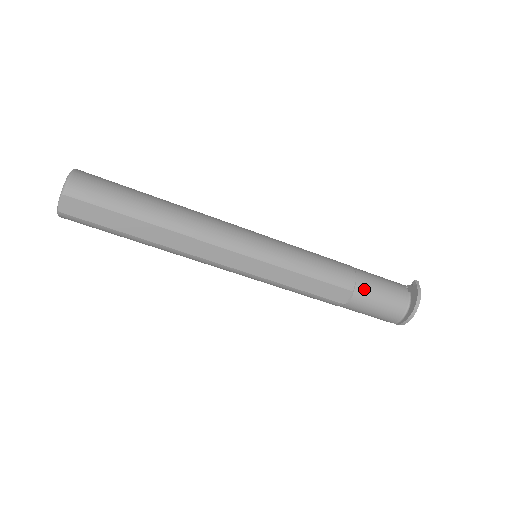
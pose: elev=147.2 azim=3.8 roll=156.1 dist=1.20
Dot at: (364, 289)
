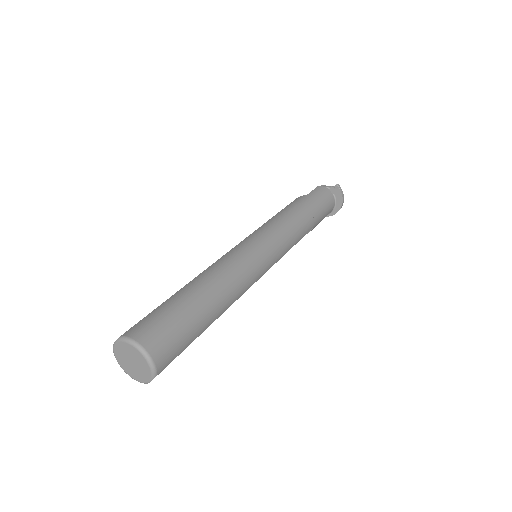
Dot at: (318, 220)
